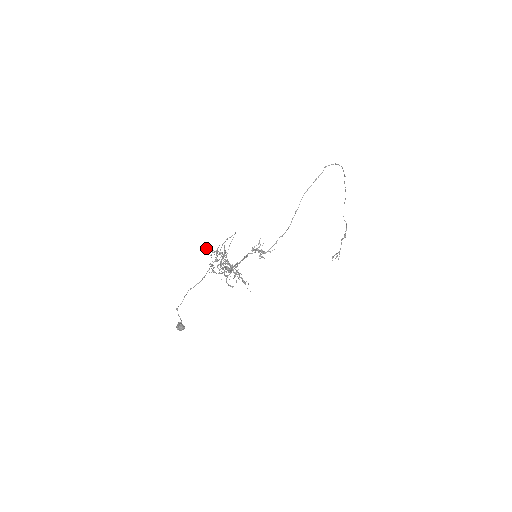
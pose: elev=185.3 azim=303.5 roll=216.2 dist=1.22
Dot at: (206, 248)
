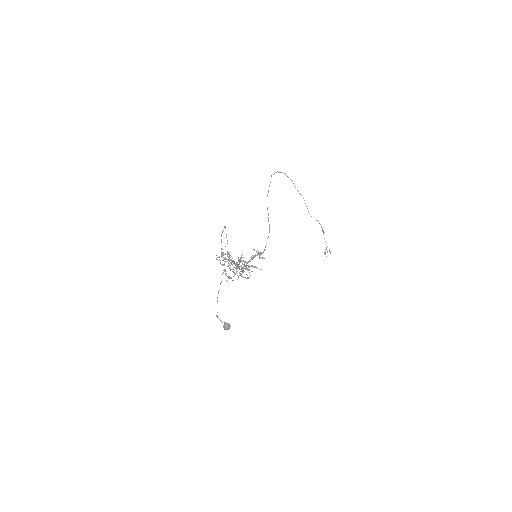
Dot at: occluded
